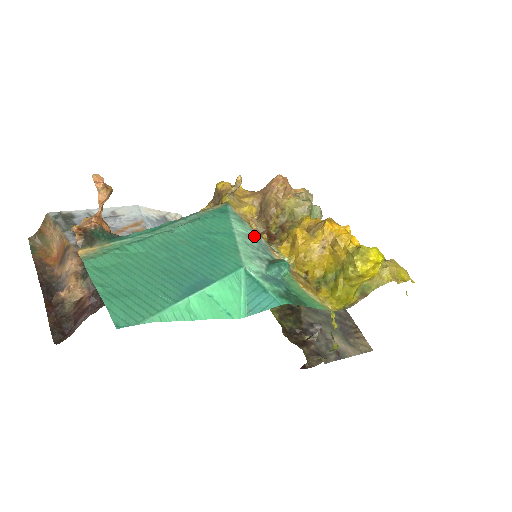
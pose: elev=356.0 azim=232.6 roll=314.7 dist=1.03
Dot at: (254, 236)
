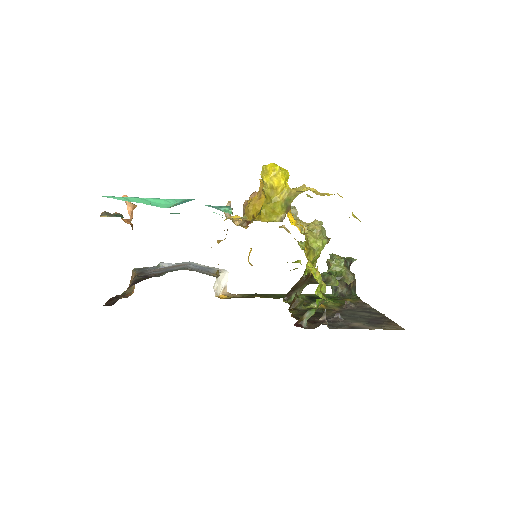
Dot at: occluded
